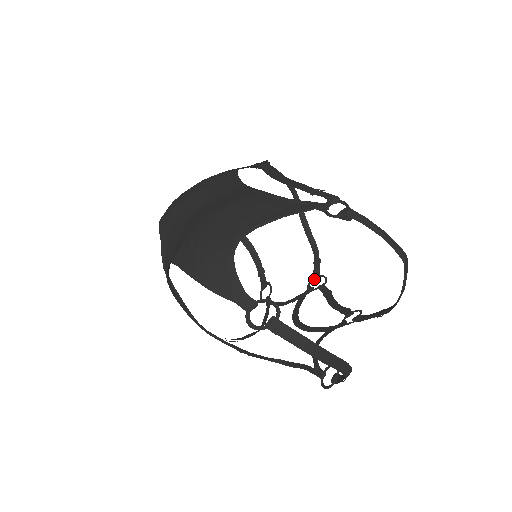
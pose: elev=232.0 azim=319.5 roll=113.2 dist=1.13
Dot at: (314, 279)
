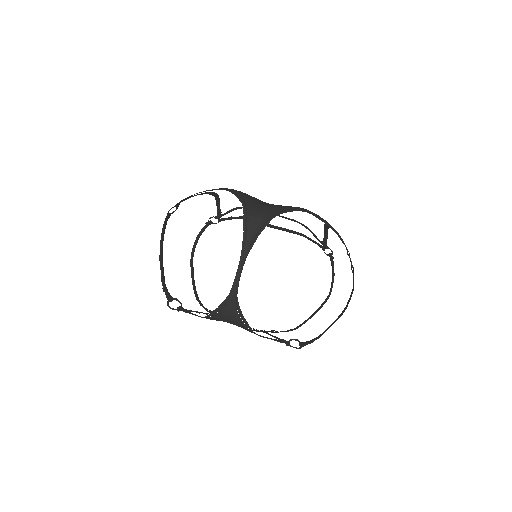
Dot at: (211, 311)
